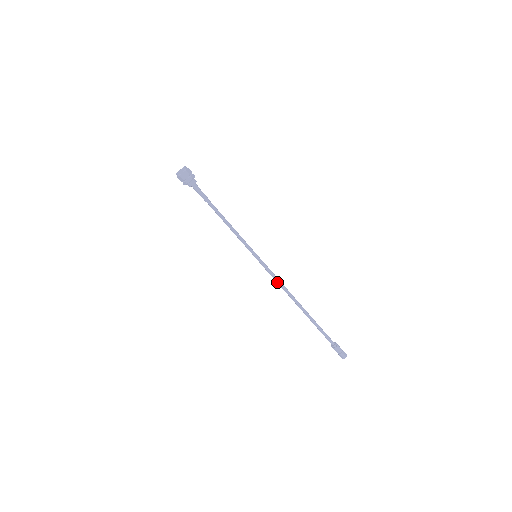
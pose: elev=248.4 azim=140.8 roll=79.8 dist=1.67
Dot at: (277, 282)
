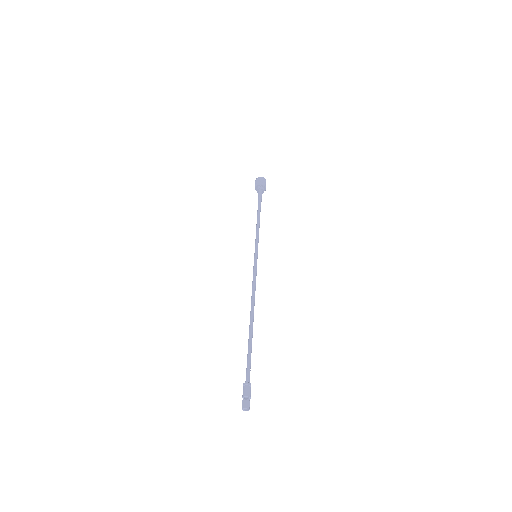
Dot at: (253, 284)
